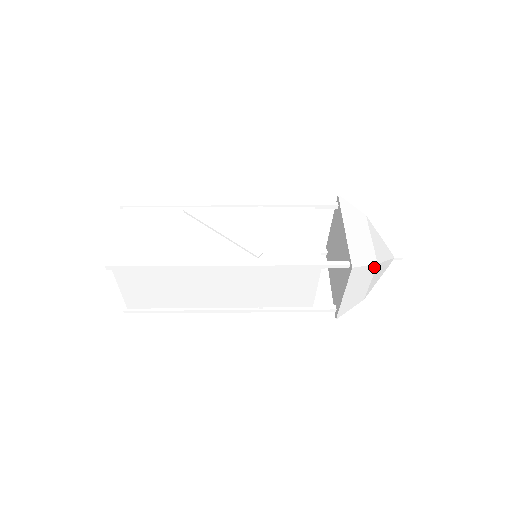
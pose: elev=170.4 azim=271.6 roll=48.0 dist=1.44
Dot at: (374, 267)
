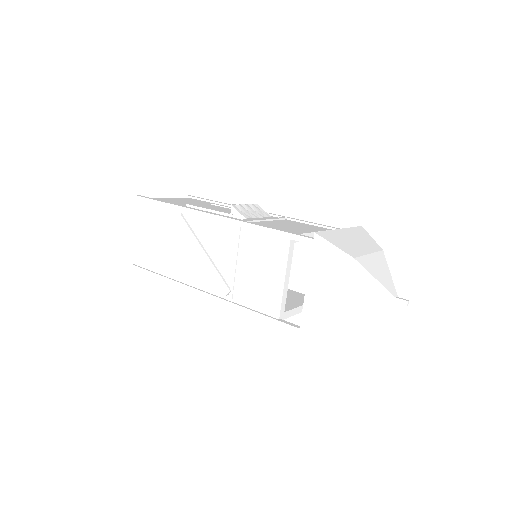
Dot at: (339, 333)
